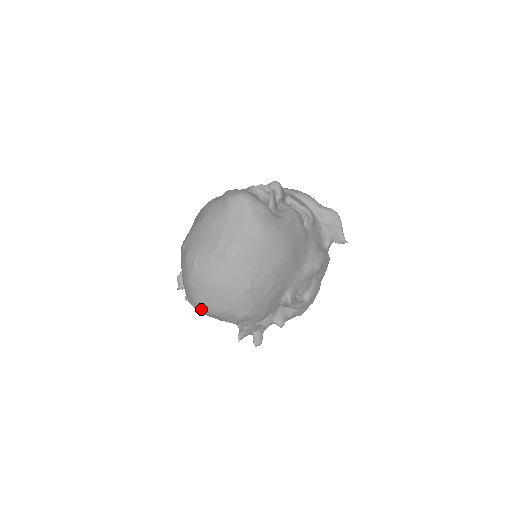
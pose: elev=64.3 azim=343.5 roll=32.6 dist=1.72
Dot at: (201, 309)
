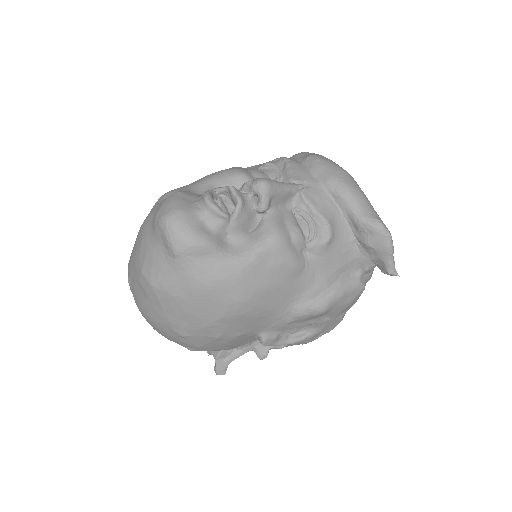
Dot at: occluded
